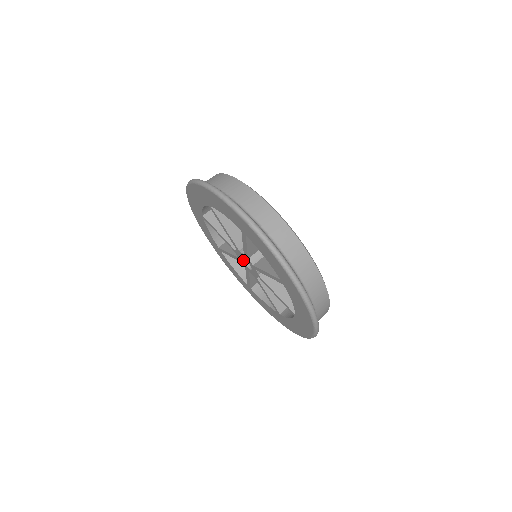
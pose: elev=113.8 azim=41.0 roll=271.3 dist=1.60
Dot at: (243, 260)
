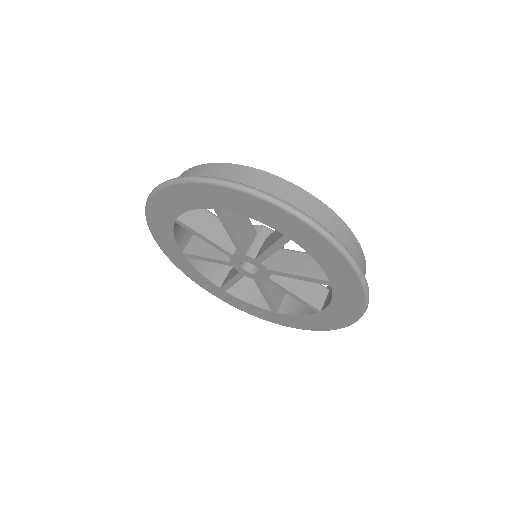
Dot at: (241, 264)
